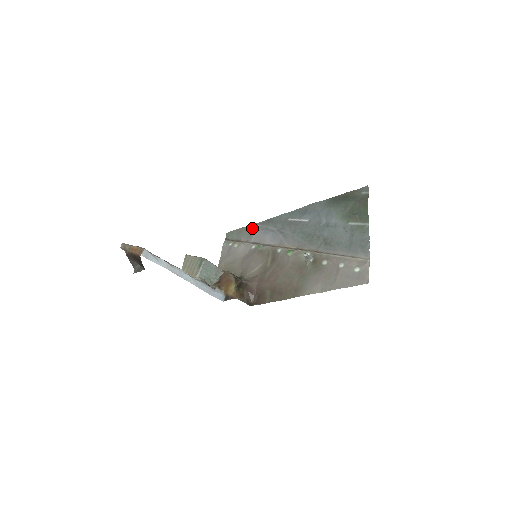
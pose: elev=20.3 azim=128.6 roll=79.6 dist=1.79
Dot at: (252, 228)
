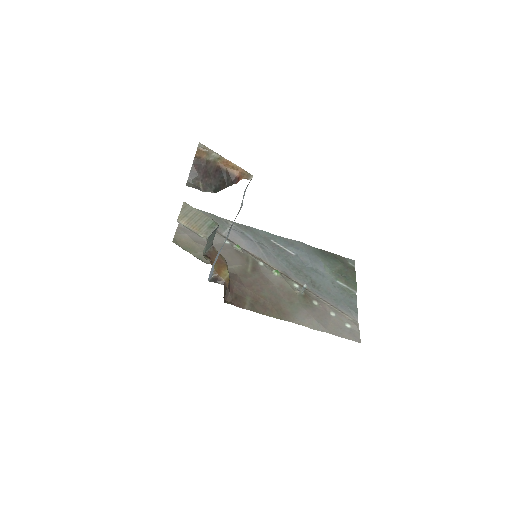
Dot at: (224, 222)
